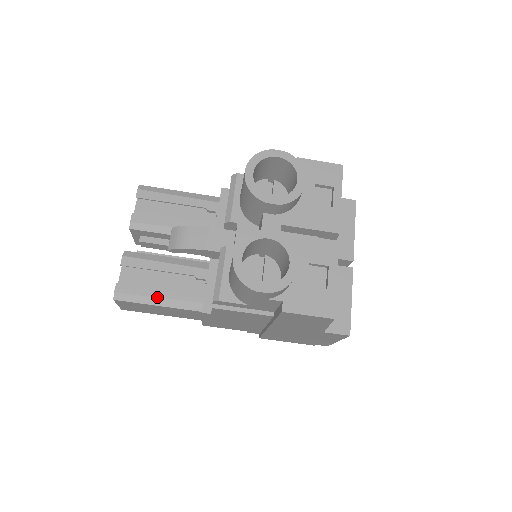
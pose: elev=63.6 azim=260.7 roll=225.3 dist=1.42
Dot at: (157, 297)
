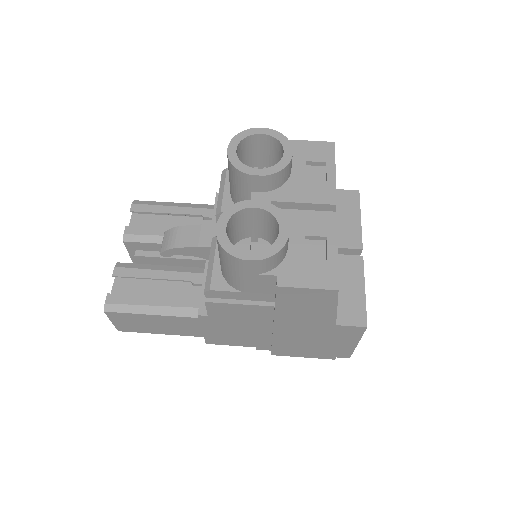
Dot at: (150, 305)
